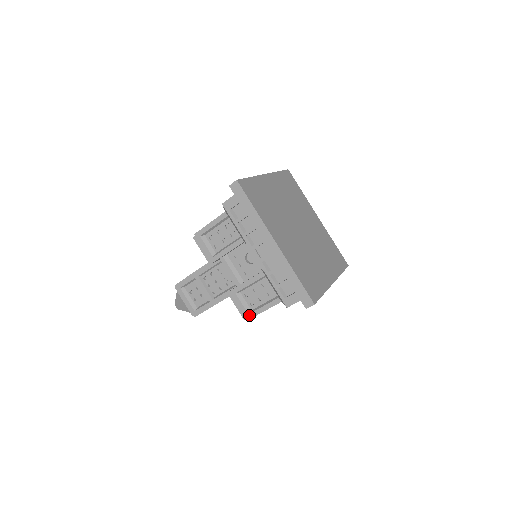
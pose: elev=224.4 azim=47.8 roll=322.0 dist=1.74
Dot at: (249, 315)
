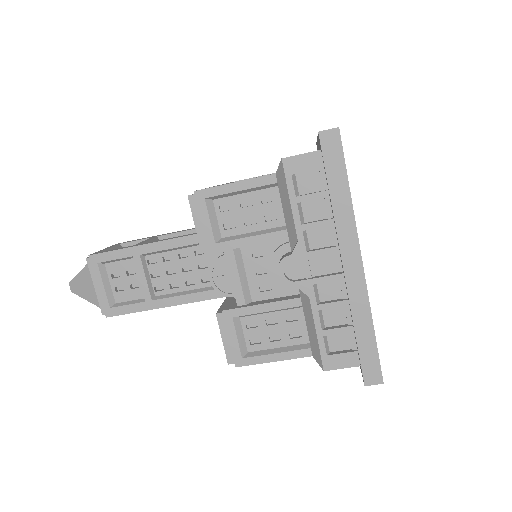
Dot at: (242, 360)
